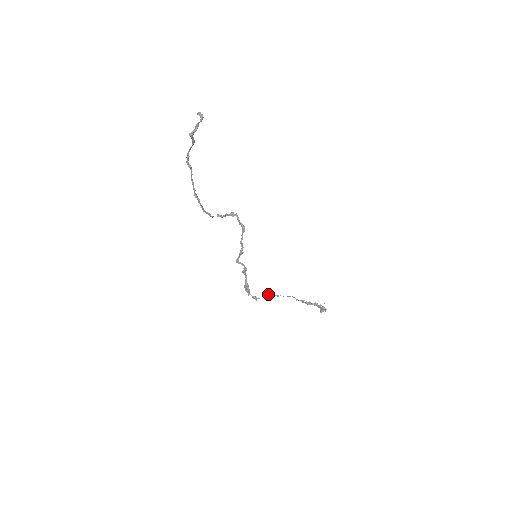
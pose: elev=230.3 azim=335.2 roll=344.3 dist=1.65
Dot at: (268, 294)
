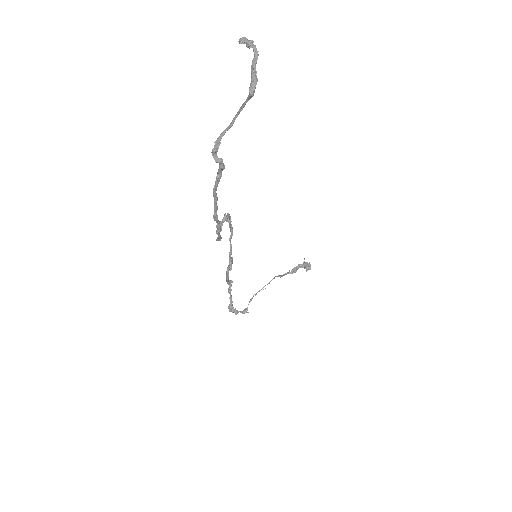
Dot at: (253, 295)
